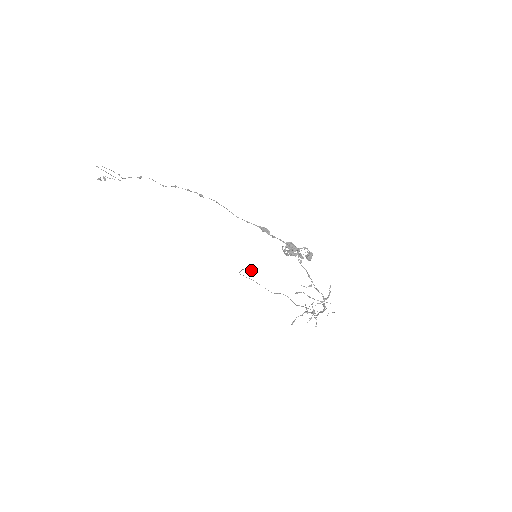
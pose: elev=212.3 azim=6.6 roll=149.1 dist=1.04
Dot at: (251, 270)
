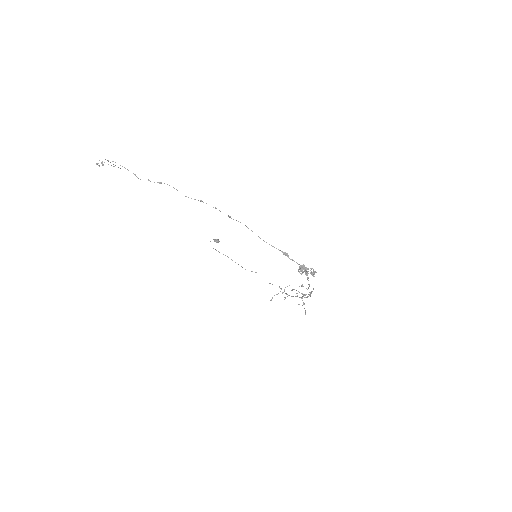
Dot at: (215, 241)
